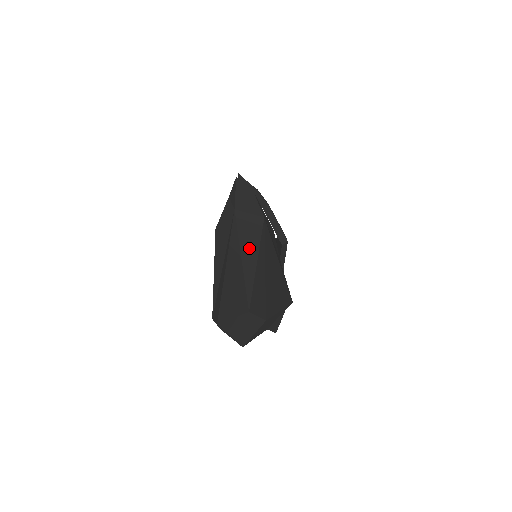
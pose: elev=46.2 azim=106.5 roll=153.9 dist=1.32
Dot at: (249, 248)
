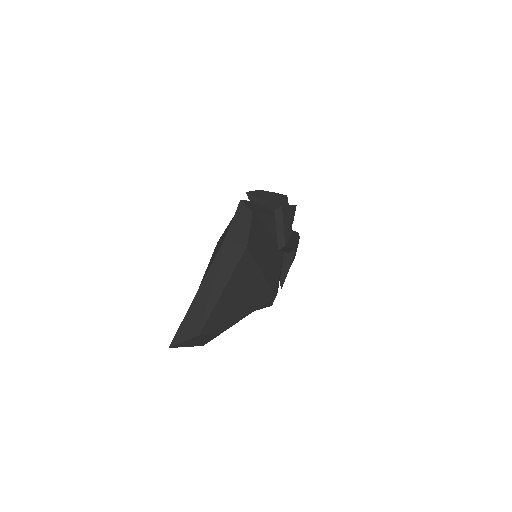
Dot at: (221, 279)
